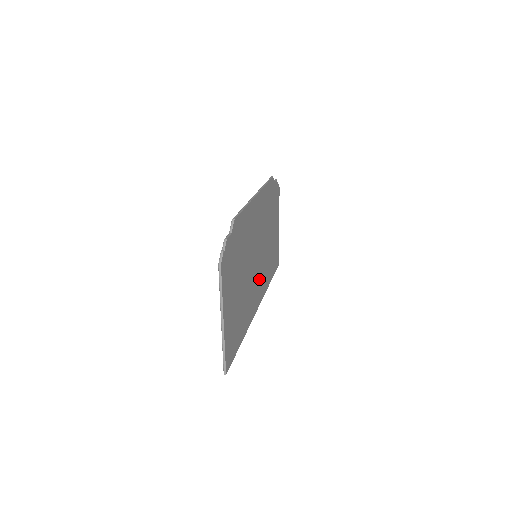
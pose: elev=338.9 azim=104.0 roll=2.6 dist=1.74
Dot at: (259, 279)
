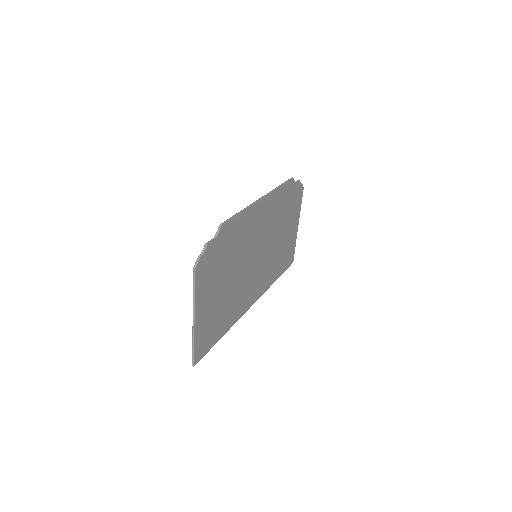
Dot at: (258, 278)
